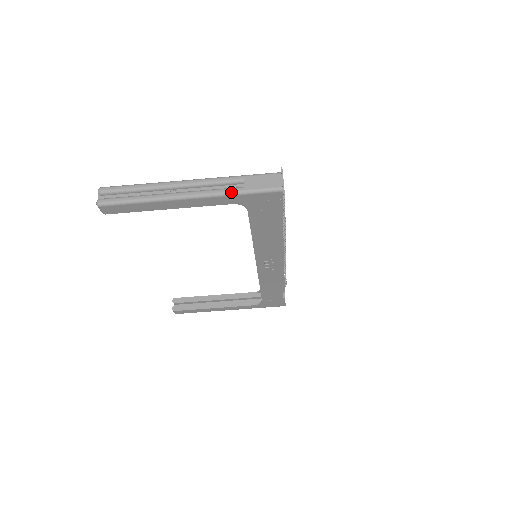
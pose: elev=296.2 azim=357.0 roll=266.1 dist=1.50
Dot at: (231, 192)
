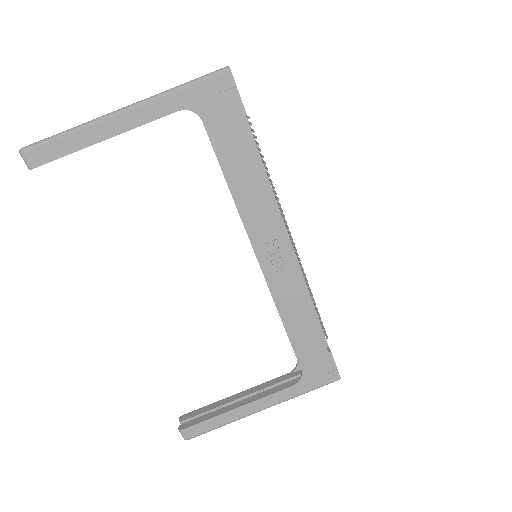
Dot at: (171, 89)
